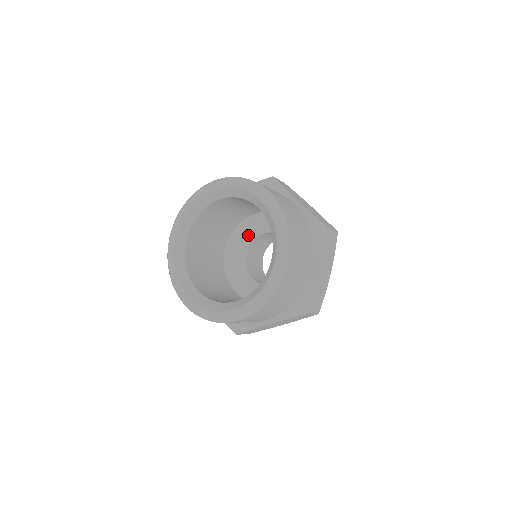
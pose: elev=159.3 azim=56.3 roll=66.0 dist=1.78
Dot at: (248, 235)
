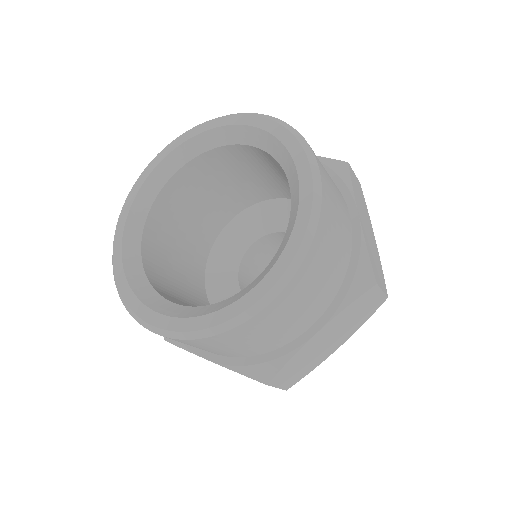
Dot at: (232, 253)
